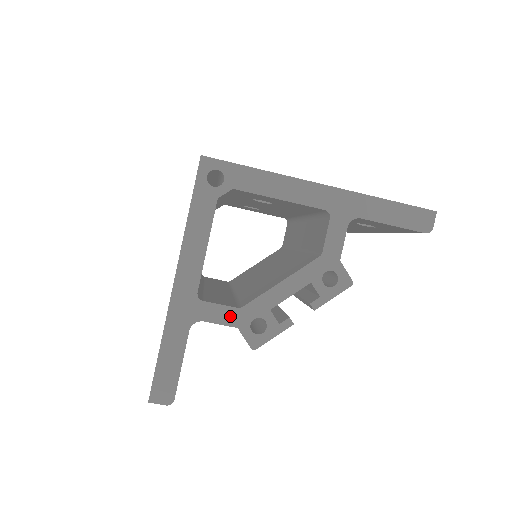
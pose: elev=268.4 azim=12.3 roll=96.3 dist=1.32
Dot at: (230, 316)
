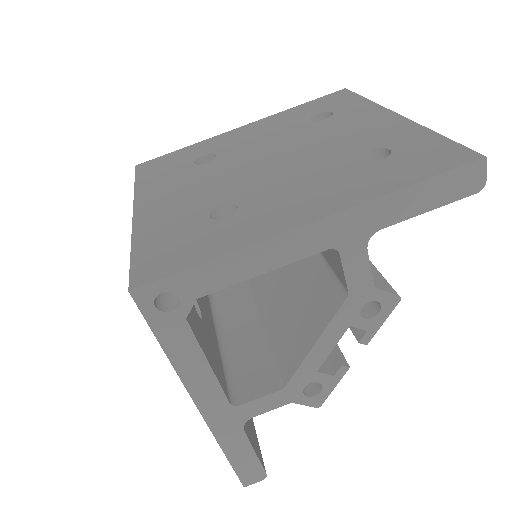
Dot at: (277, 399)
